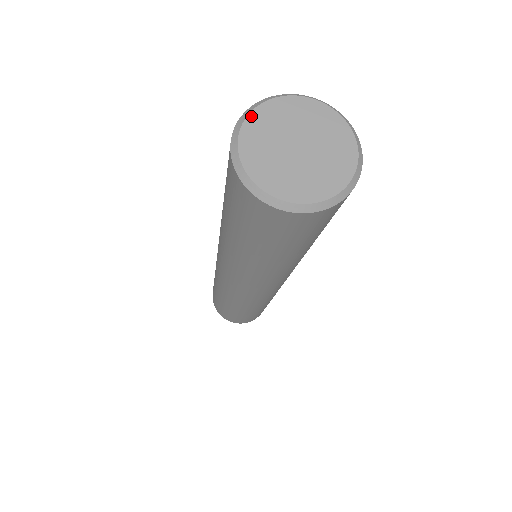
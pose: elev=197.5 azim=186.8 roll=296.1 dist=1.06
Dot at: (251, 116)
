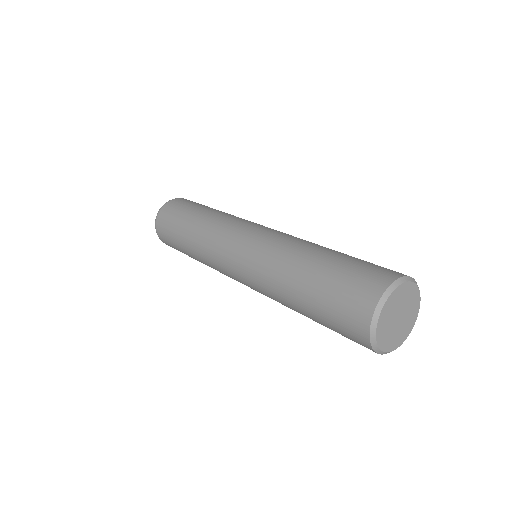
Dot at: (385, 305)
